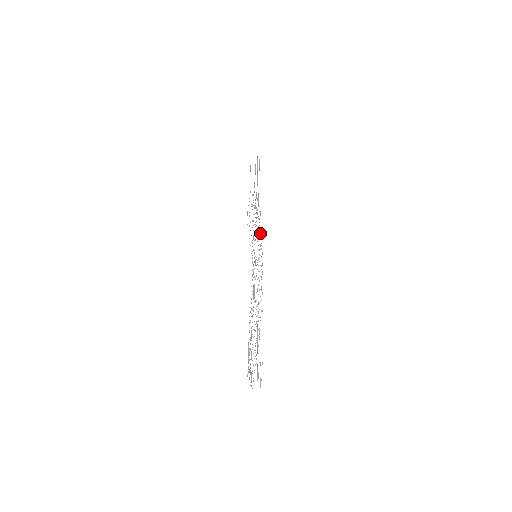
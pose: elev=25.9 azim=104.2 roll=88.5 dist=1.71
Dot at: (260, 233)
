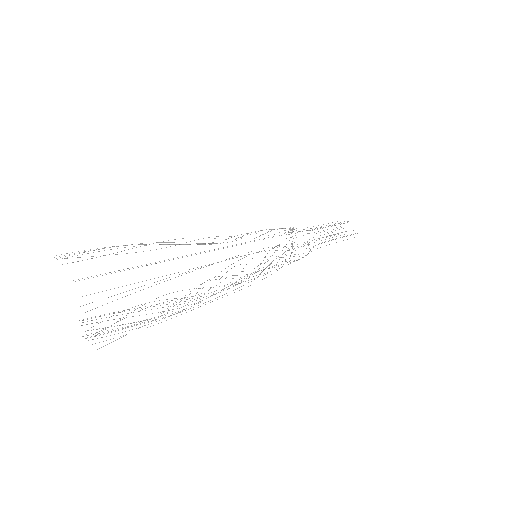
Dot at: occluded
